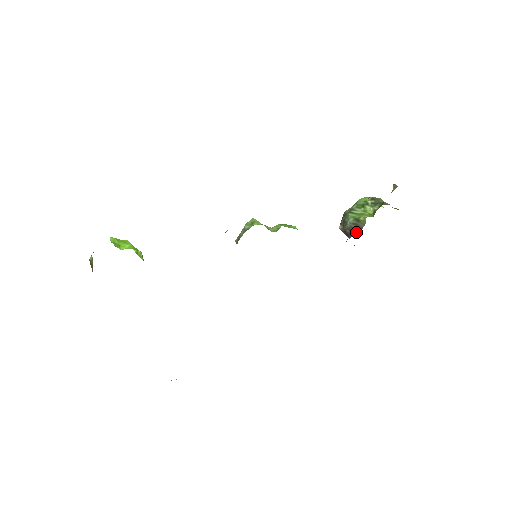
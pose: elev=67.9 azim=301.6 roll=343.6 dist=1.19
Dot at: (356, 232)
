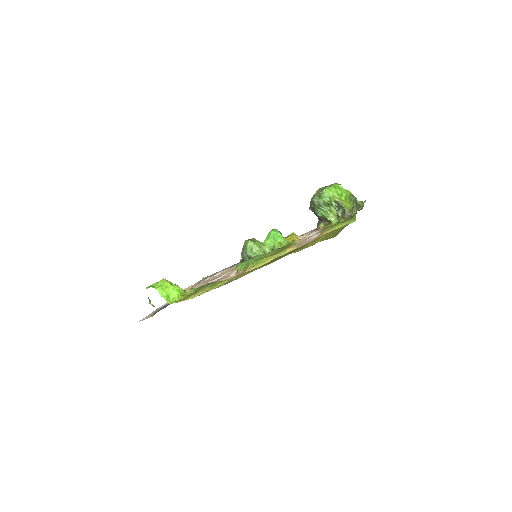
Dot at: (324, 222)
